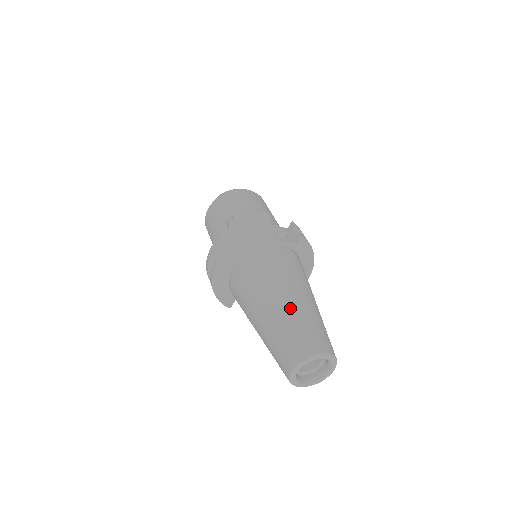
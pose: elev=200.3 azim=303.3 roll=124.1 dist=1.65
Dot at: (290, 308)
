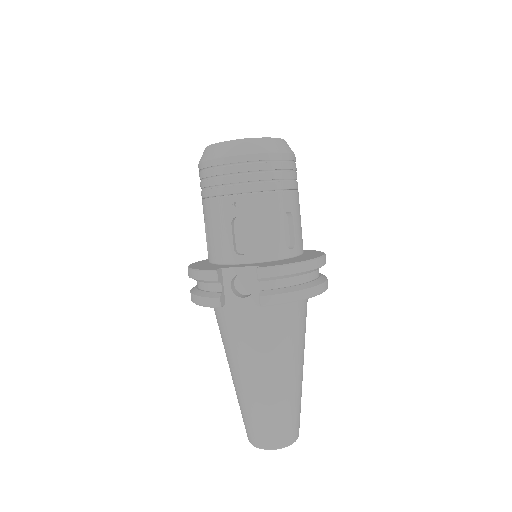
Dot at: (241, 394)
